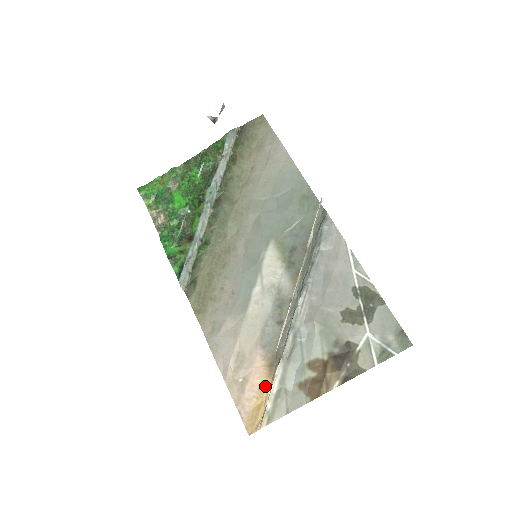
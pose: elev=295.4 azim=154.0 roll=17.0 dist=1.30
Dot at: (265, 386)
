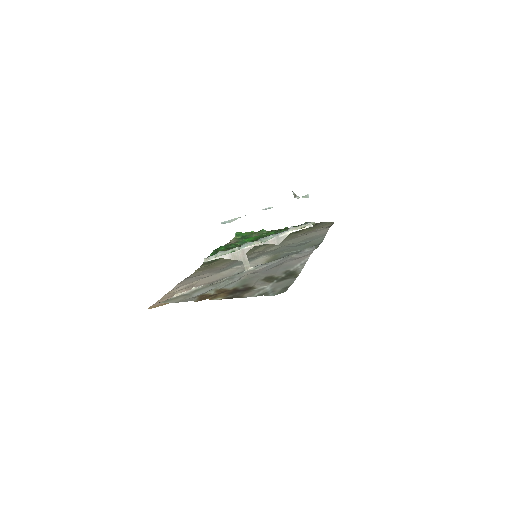
Dot at: occluded
